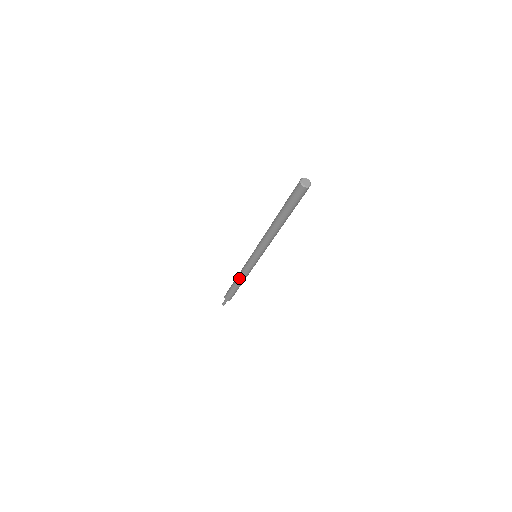
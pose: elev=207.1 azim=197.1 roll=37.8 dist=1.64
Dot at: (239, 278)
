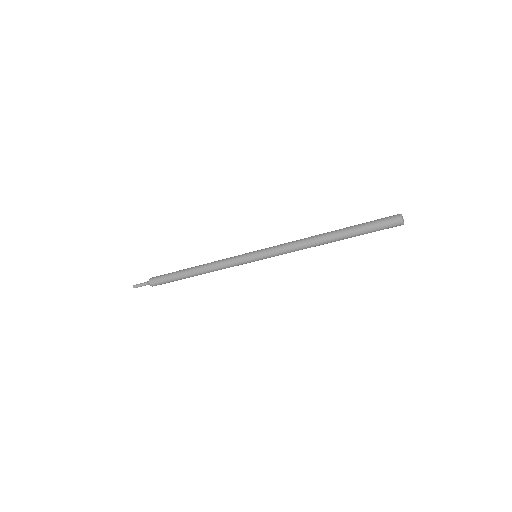
Dot at: occluded
